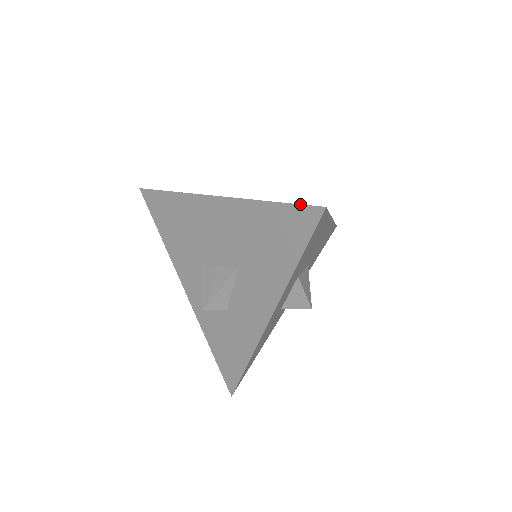
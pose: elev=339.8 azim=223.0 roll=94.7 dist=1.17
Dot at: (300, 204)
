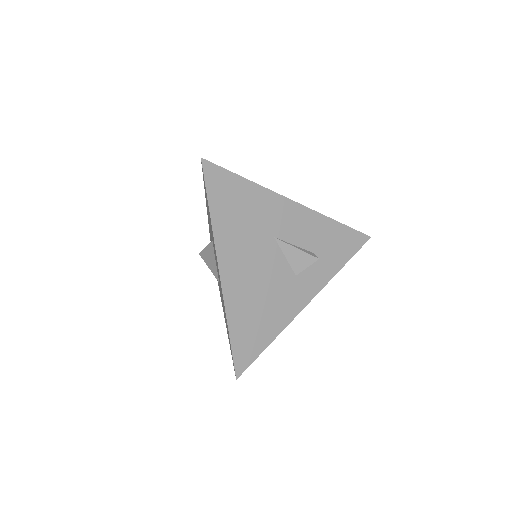
Dot at: (233, 360)
